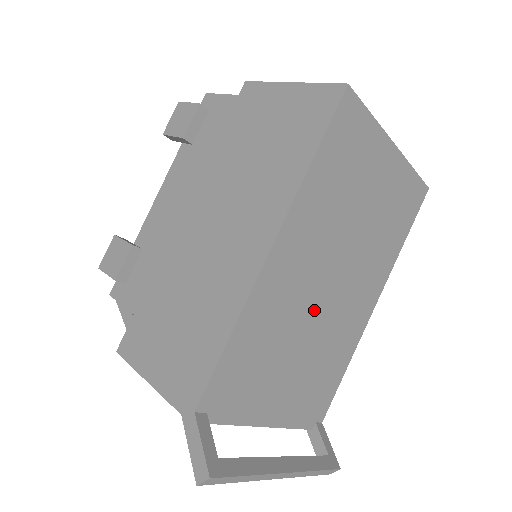
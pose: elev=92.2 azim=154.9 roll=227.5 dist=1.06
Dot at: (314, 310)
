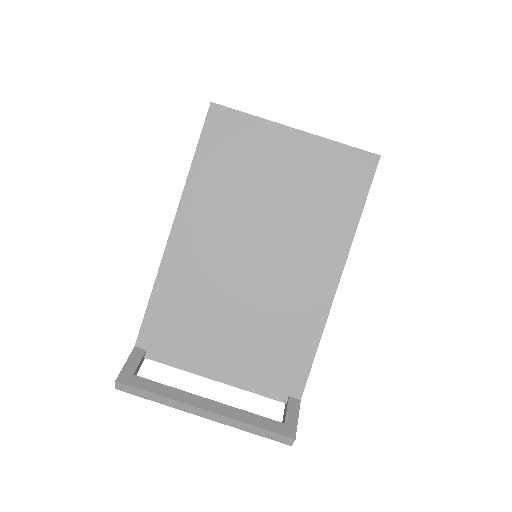
Dot at: (241, 279)
